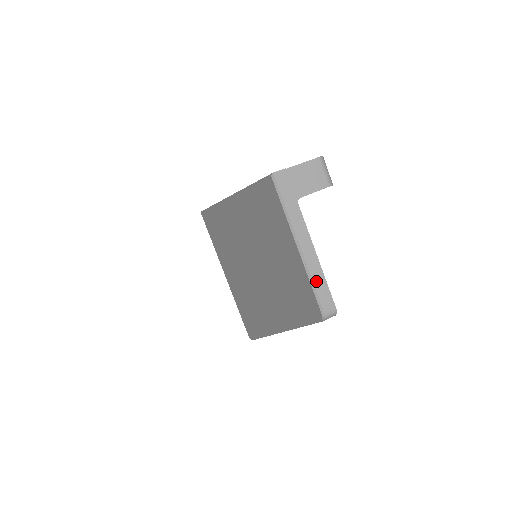
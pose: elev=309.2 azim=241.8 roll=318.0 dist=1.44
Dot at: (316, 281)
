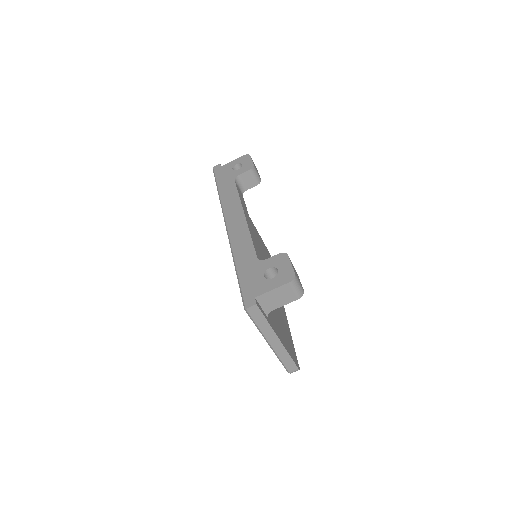
Dot at: (283, 359)
